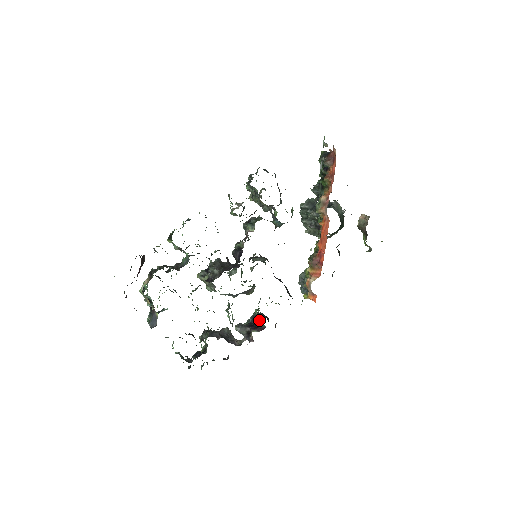
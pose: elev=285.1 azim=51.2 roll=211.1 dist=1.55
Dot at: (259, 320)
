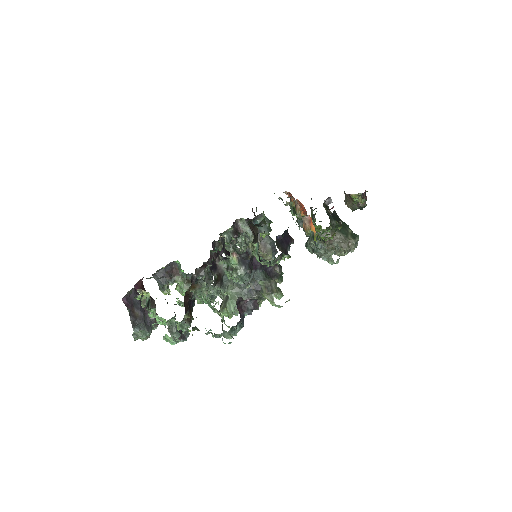
Dot at: occluded
